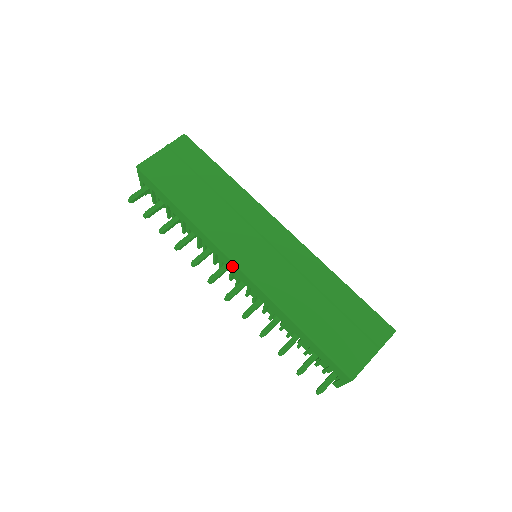
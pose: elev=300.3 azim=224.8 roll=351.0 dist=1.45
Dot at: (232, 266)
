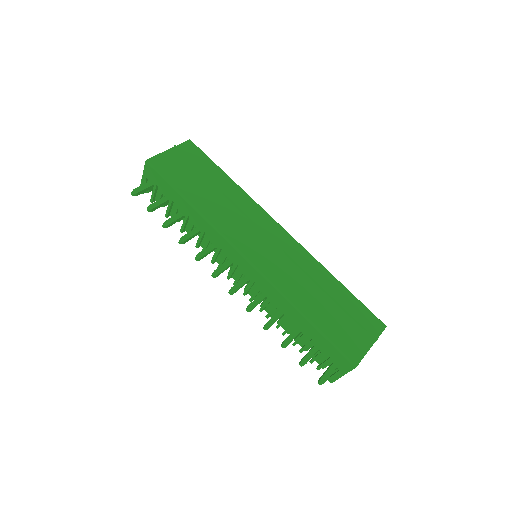
Dot at: (239, 260)
